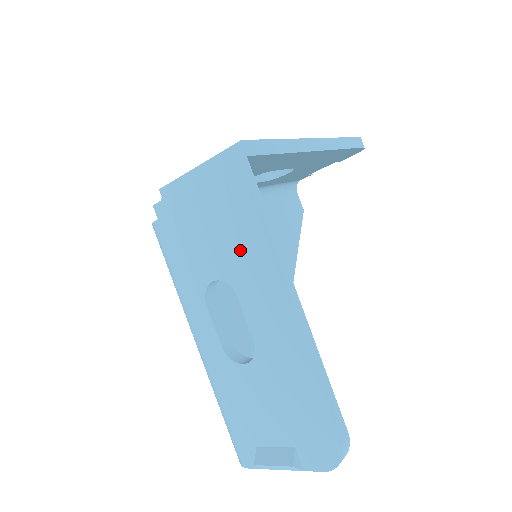
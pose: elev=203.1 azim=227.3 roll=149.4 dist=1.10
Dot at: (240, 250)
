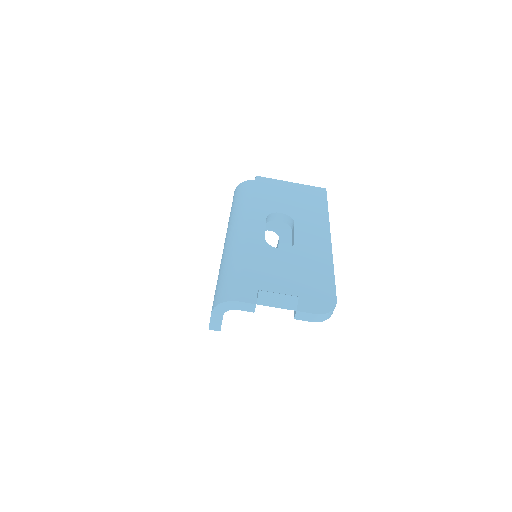
Dot at: (309, 211)
